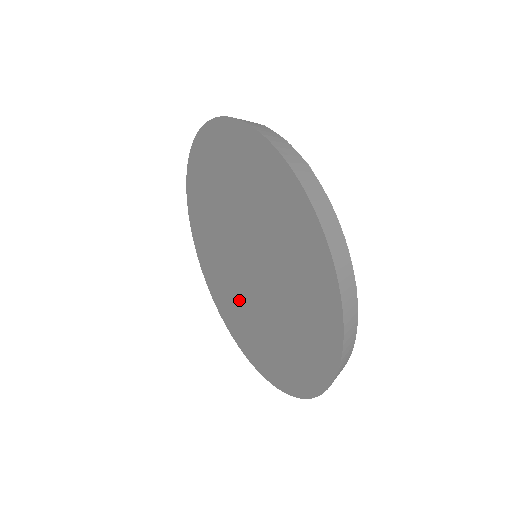
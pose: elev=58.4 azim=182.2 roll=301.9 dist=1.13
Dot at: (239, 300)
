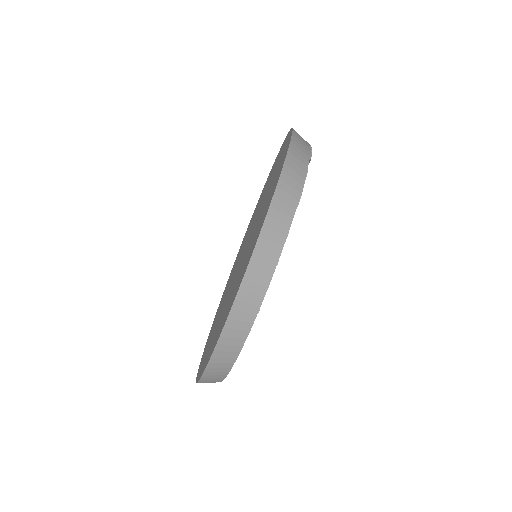
Dot at: occluded
